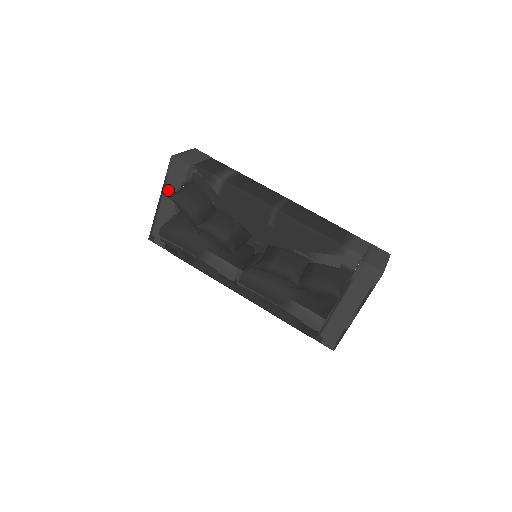
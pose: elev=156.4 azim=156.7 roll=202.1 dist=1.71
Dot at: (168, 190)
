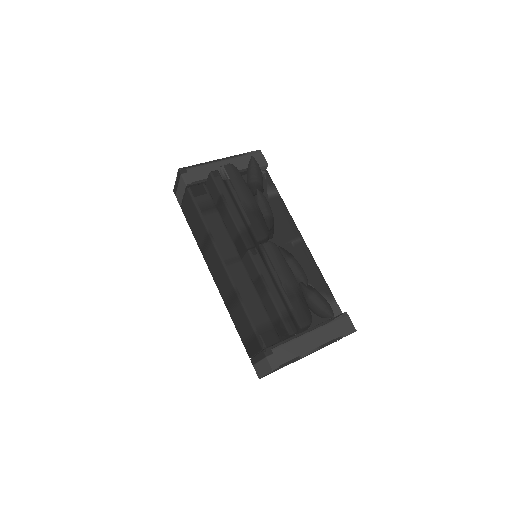
Dot at: (236, 161)
